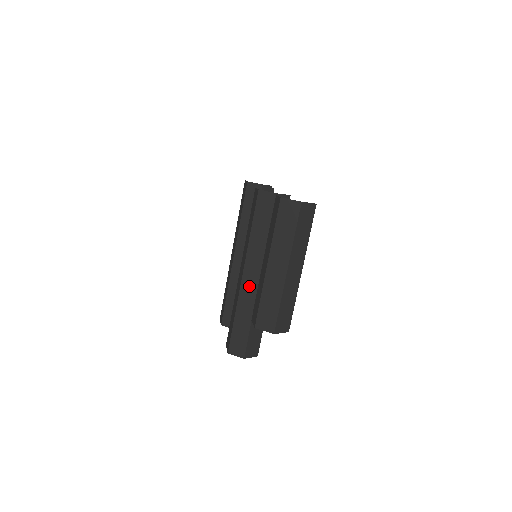
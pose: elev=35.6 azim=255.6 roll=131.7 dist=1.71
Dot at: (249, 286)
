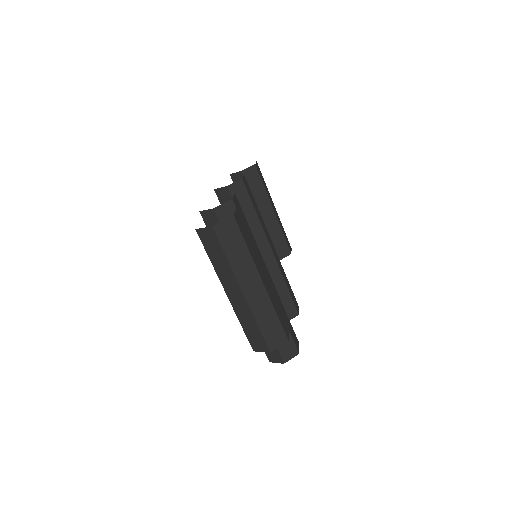
Dot at: occluded
